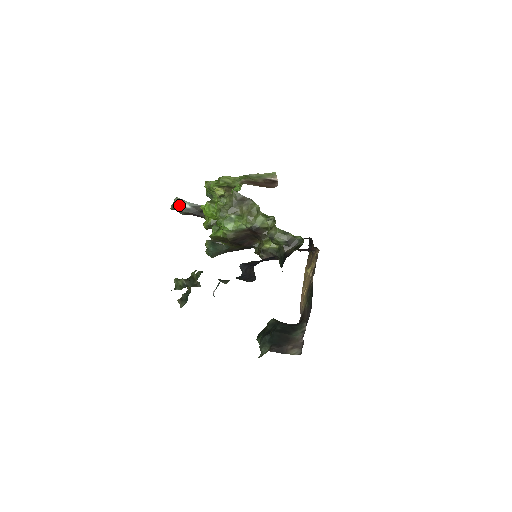
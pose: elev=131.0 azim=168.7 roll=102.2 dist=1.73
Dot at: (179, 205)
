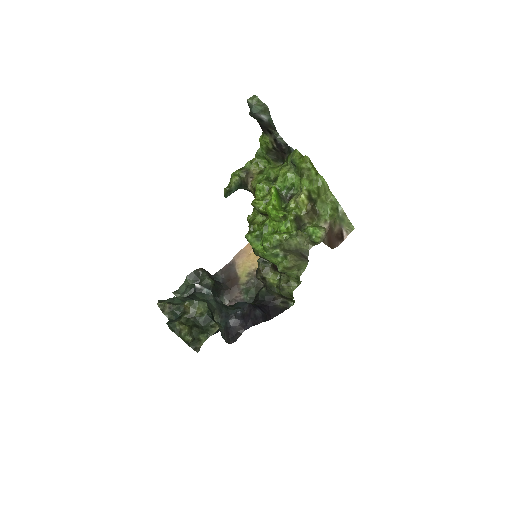
Dot at: (260, 114)
